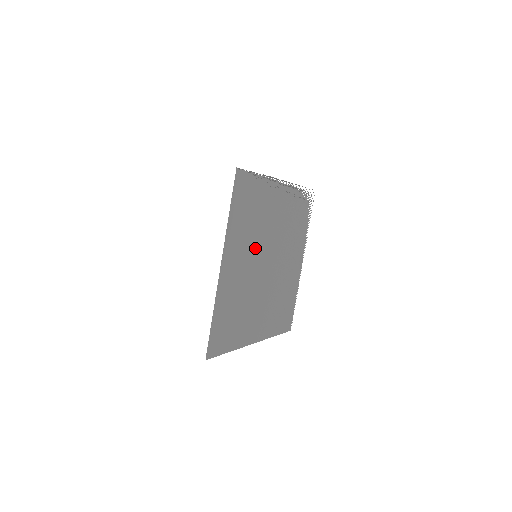
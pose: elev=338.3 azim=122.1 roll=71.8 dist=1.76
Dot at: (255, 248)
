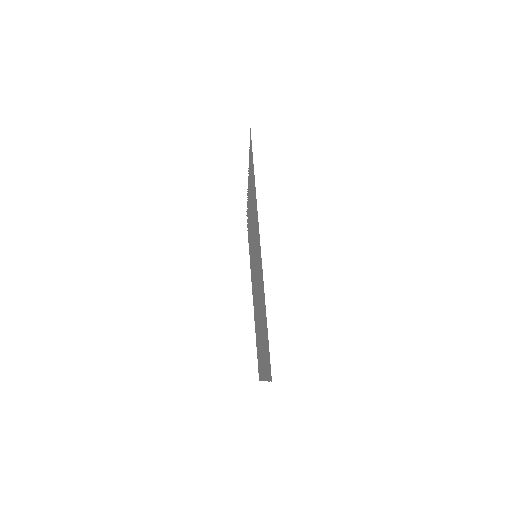
Dot at: (255, 245)
